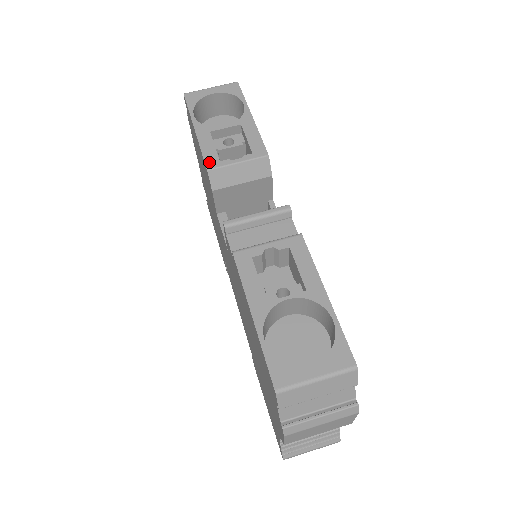
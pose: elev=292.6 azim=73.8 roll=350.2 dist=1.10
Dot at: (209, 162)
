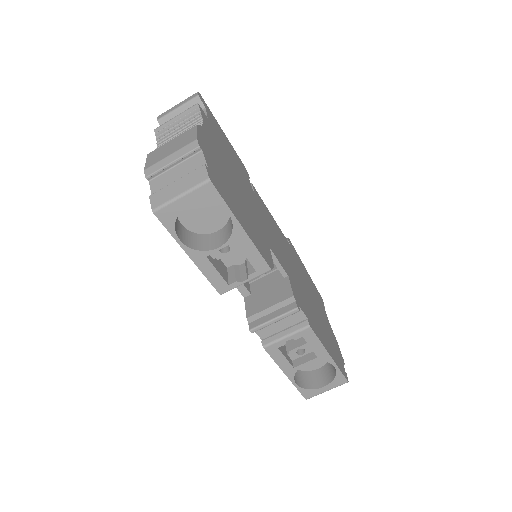
Dot at: (219, 288)
